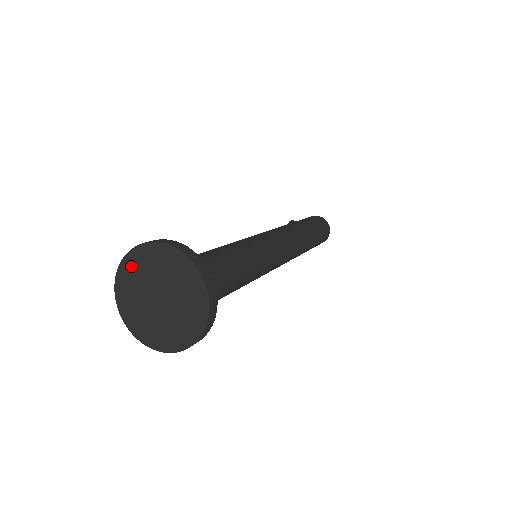
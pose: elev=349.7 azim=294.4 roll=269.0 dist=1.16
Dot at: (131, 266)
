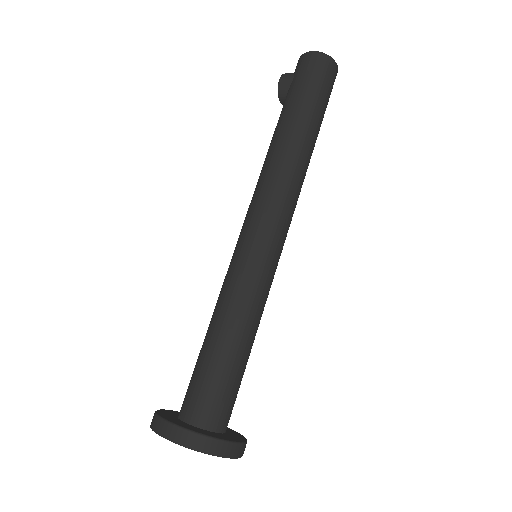
Dot at: occluded
